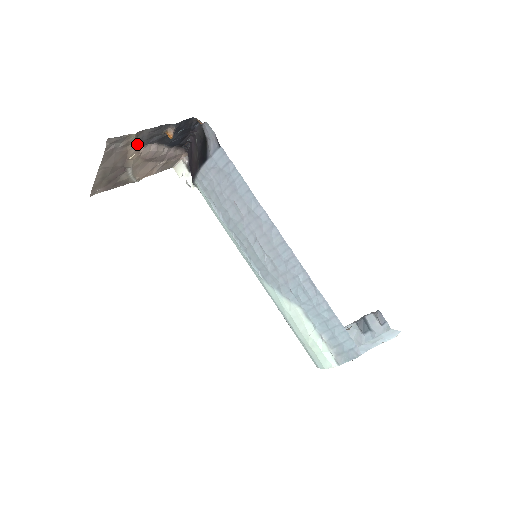
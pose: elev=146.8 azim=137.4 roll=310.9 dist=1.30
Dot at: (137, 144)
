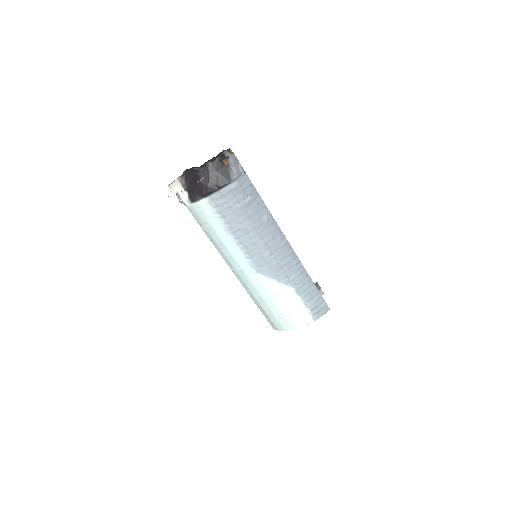
Dot at: occluded
